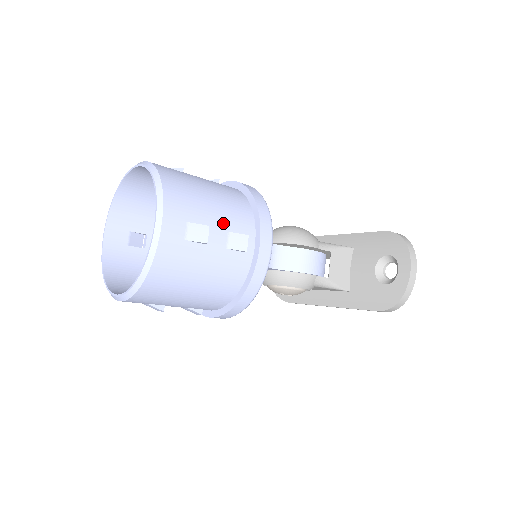
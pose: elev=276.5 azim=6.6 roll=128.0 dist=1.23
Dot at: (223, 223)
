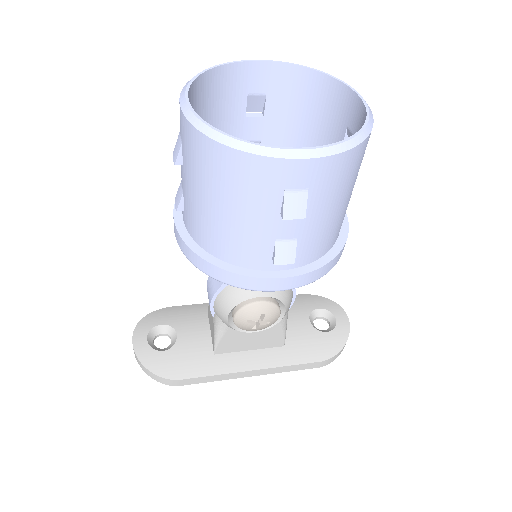
Dot at: occluded
